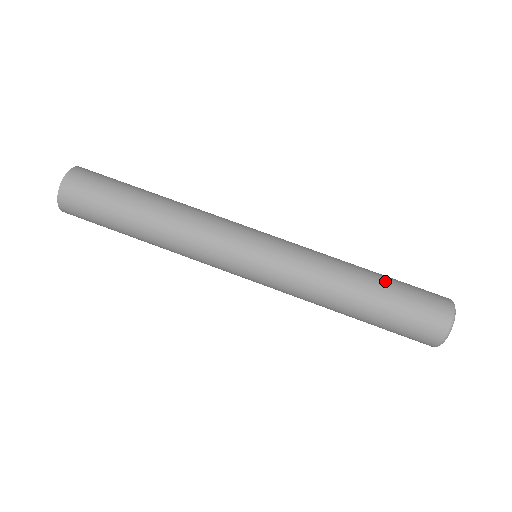
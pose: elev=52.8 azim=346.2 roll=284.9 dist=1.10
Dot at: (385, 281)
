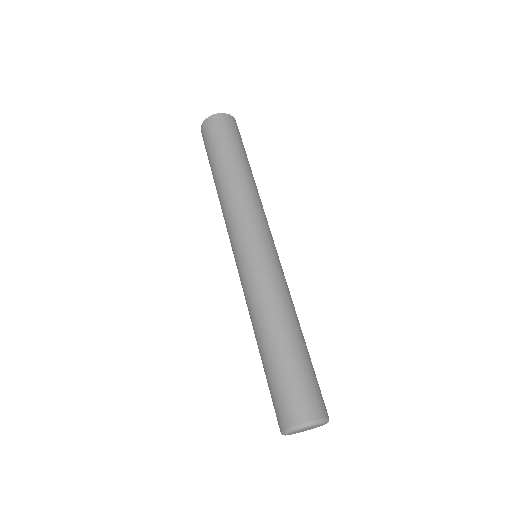
Dot at: (305, 351)
